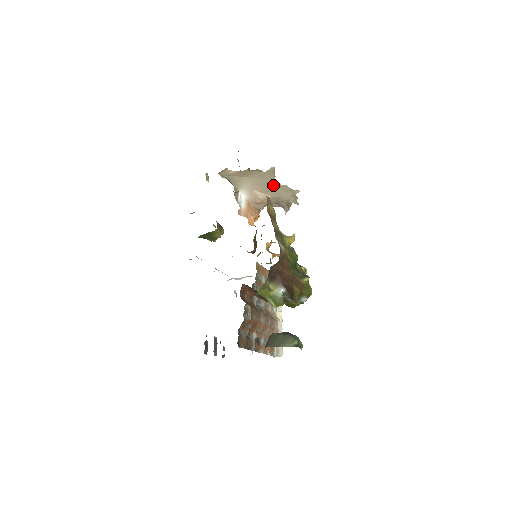
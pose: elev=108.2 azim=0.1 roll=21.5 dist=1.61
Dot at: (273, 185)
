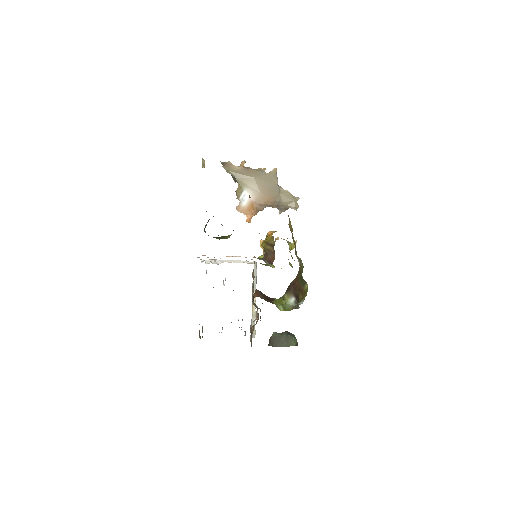
Dot at: (277, 189)
